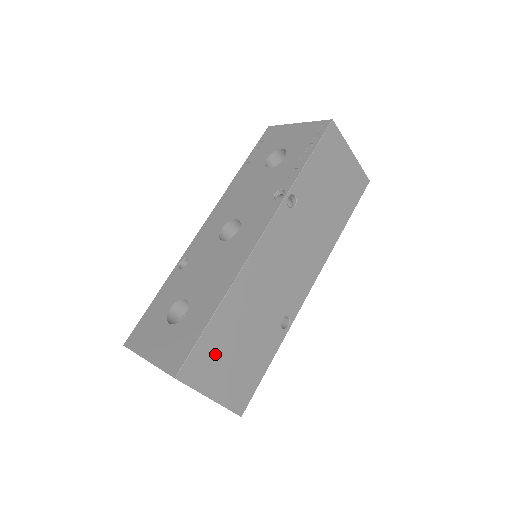
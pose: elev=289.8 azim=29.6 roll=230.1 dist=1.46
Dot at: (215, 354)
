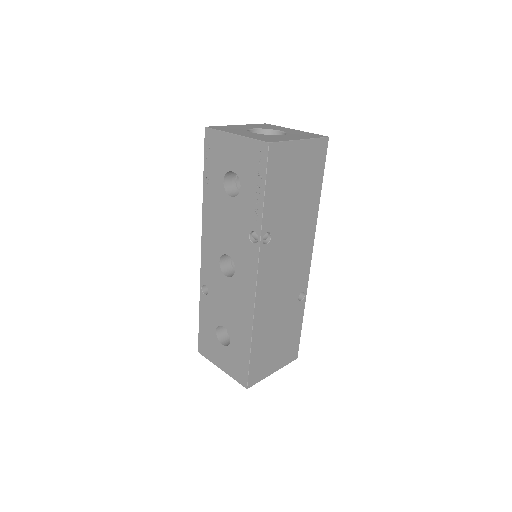
Dot at: (264, 358)
